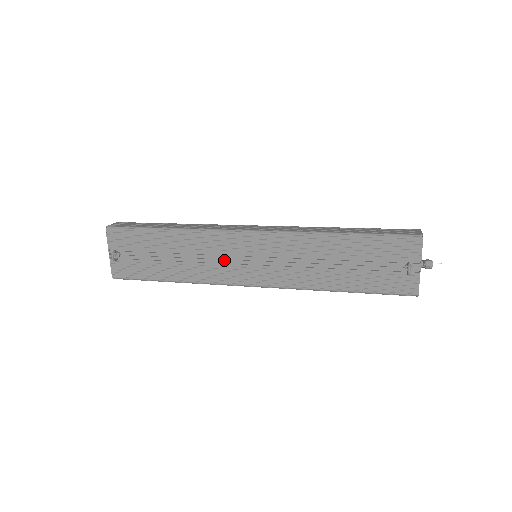
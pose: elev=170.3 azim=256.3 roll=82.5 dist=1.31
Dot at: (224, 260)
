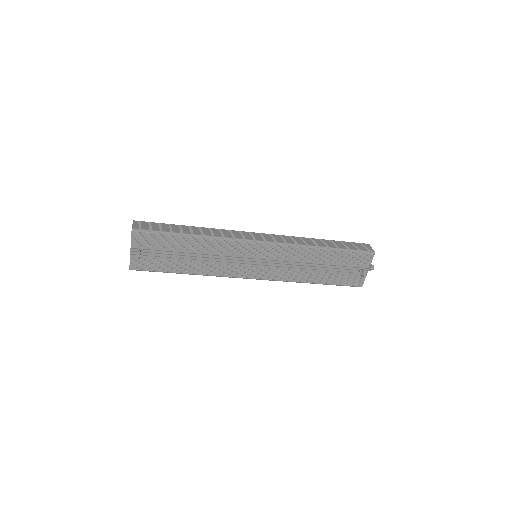
Dot at: (235, 260)
